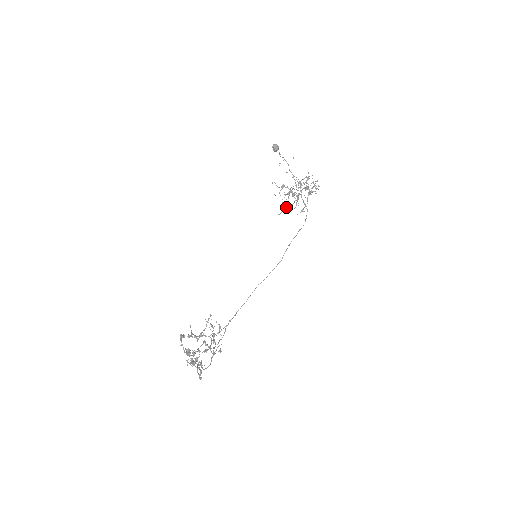
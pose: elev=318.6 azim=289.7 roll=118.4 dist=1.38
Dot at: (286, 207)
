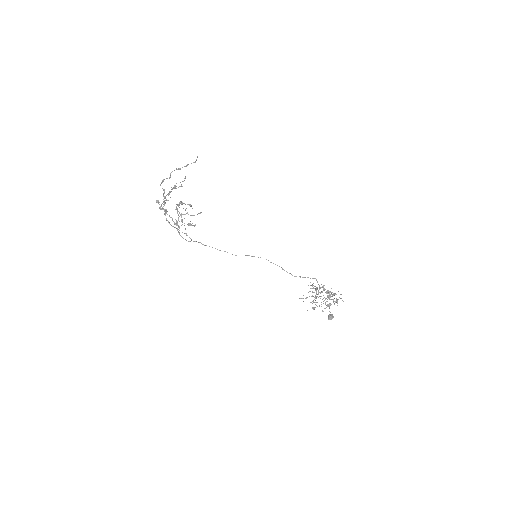
Dot at: occluded
